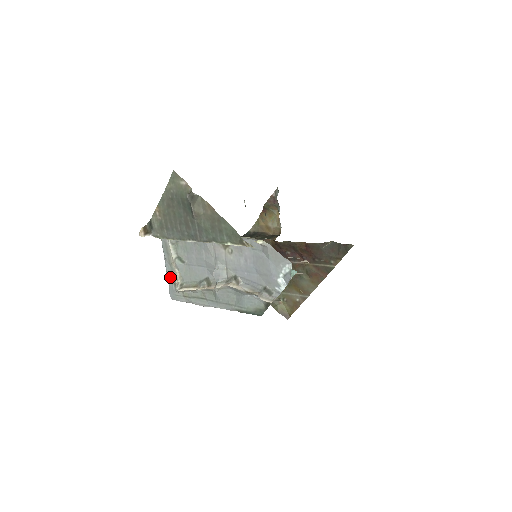
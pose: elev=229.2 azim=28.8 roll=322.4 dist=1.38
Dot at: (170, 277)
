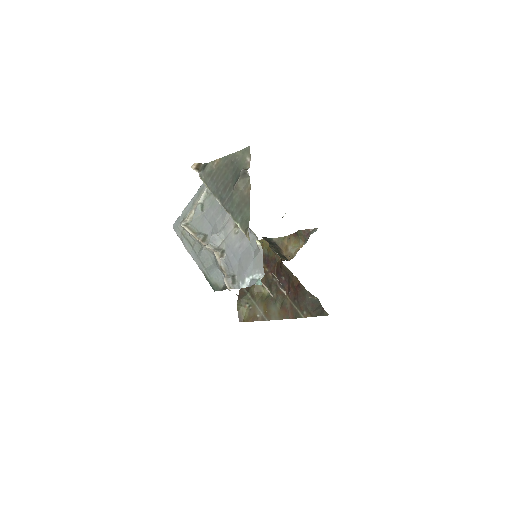
Dot at: (185, 212)
